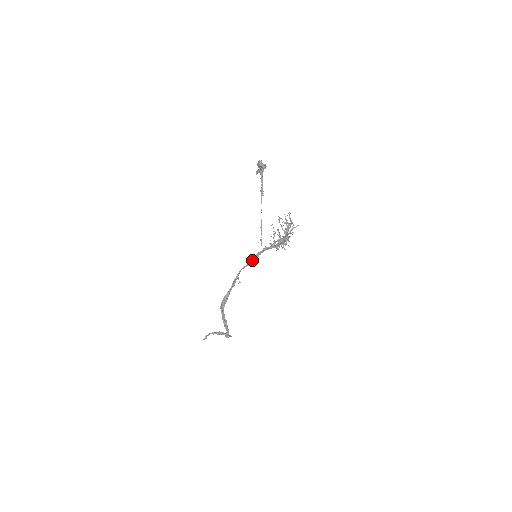
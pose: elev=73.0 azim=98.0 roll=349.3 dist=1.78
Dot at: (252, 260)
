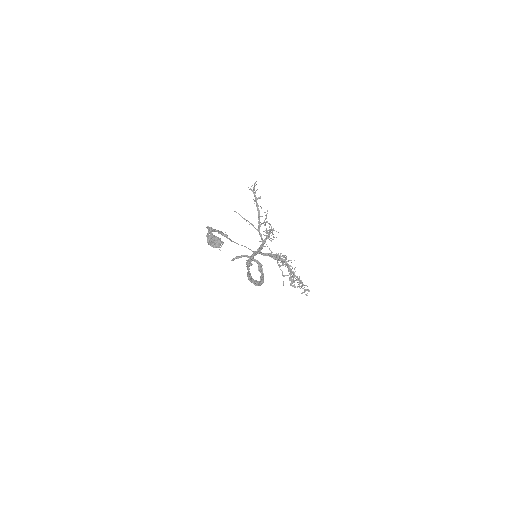
Dot at: (253, 256)
